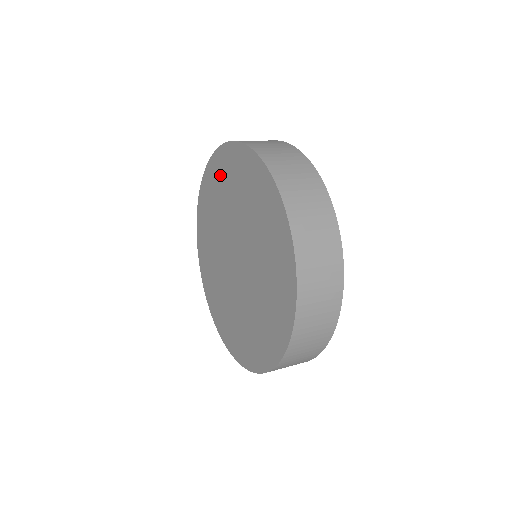
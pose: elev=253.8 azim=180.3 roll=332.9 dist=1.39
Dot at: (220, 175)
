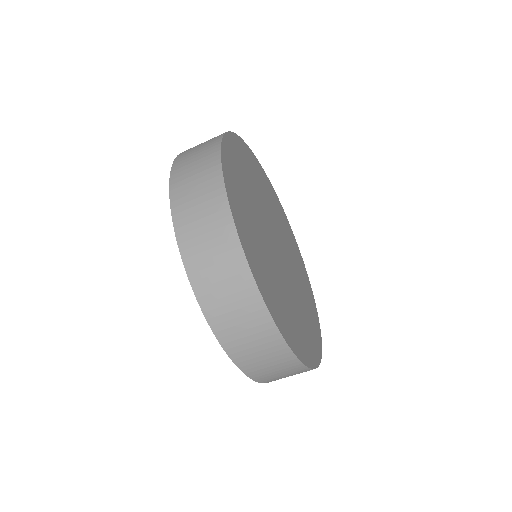
Dot at: occluded
